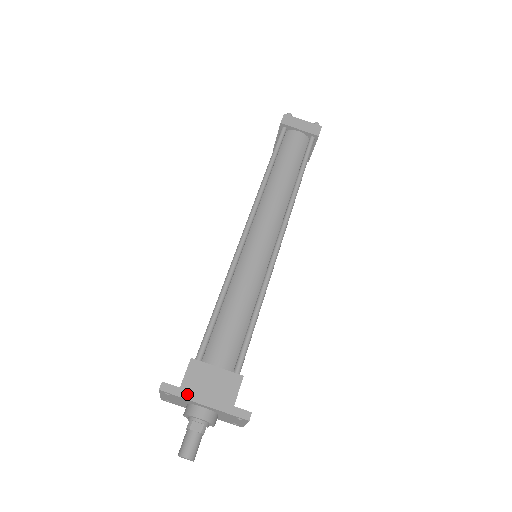
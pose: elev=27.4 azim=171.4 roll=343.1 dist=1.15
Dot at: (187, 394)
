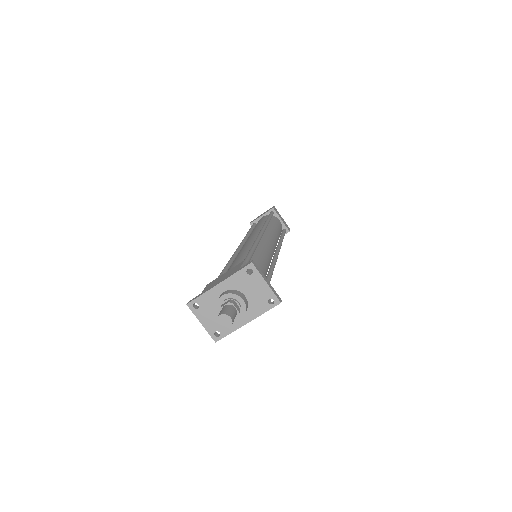
Dot at: (206, 291)
